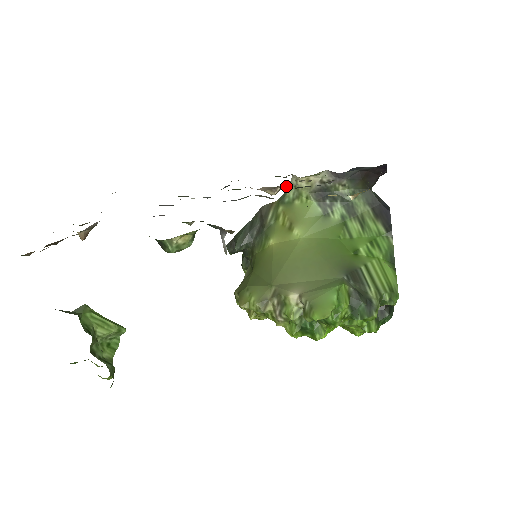
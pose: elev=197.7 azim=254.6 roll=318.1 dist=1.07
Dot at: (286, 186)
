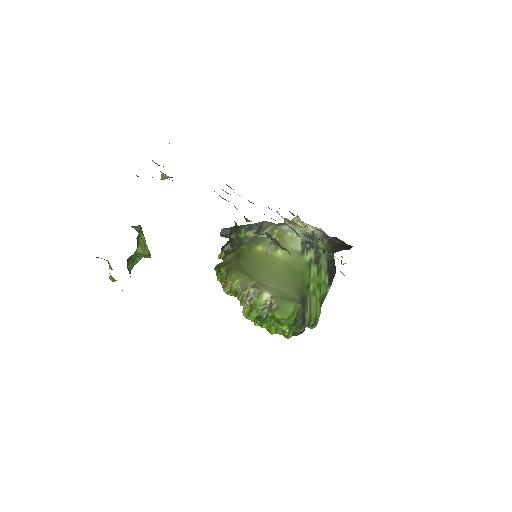
Dot at: (299, 225)
